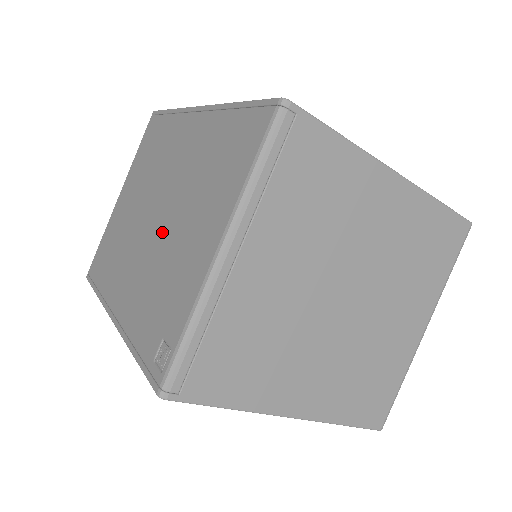
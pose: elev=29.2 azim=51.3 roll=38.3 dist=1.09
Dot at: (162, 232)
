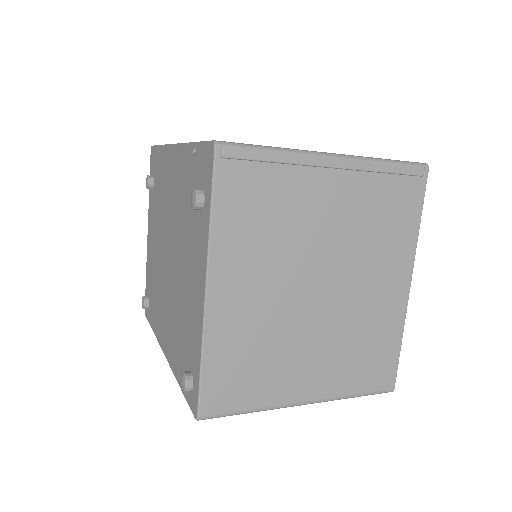
Dot at: occluded
